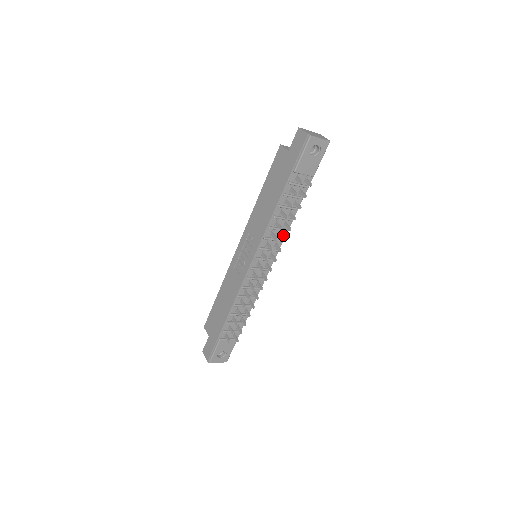
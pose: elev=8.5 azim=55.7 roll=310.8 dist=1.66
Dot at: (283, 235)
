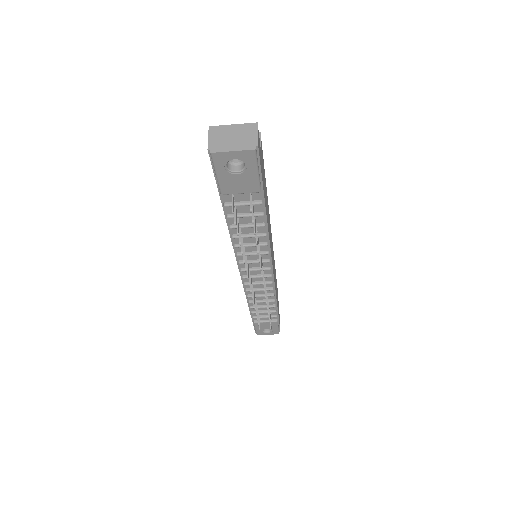
Dot at: (266, 247)
